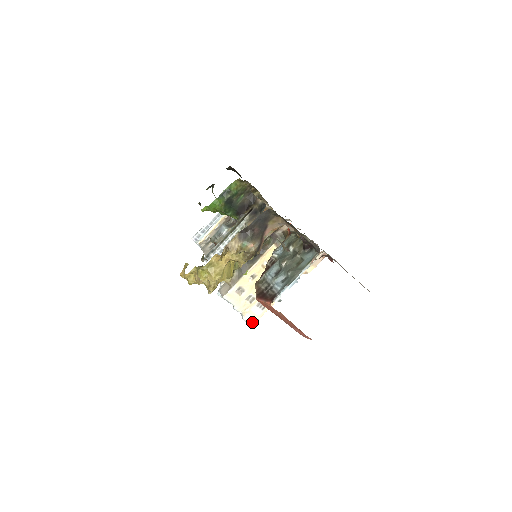
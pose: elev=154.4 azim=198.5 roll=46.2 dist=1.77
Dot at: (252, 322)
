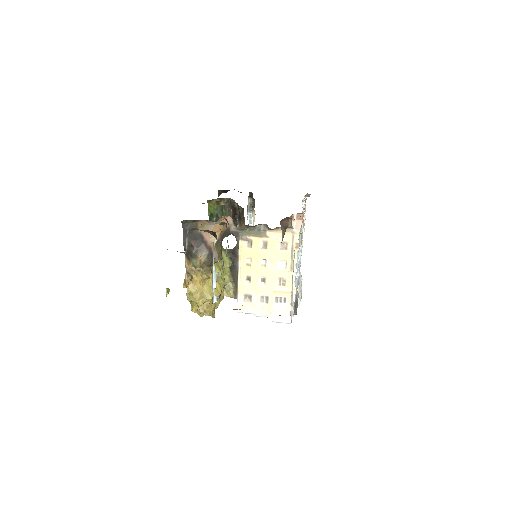
Dot at: (284, 319)
